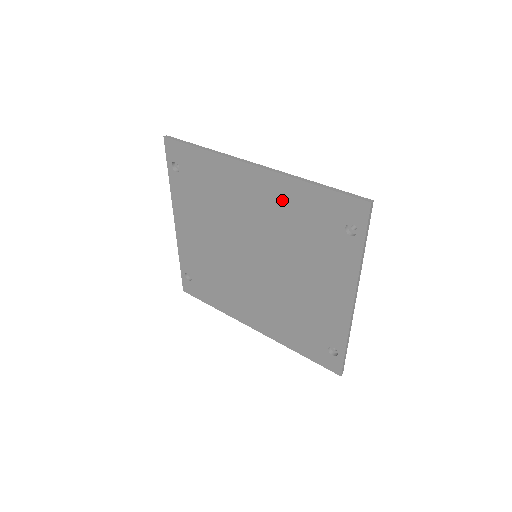
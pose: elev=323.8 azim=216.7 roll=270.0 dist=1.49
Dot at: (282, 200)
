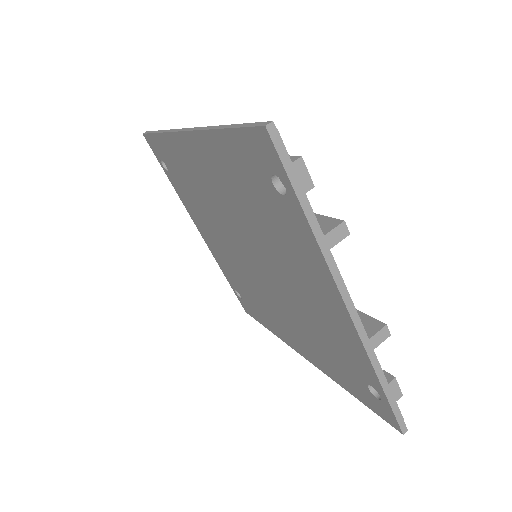
Dot at: (219, 168)
